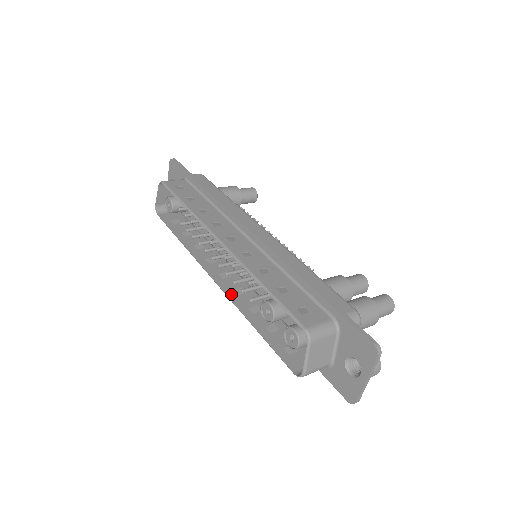
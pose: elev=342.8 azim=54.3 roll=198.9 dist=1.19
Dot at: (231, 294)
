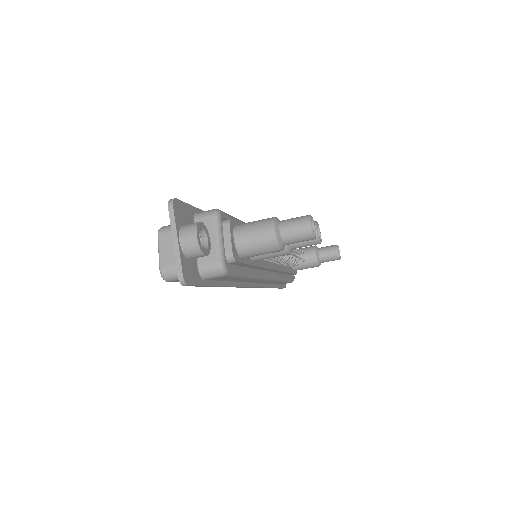
Dot at: occluded
